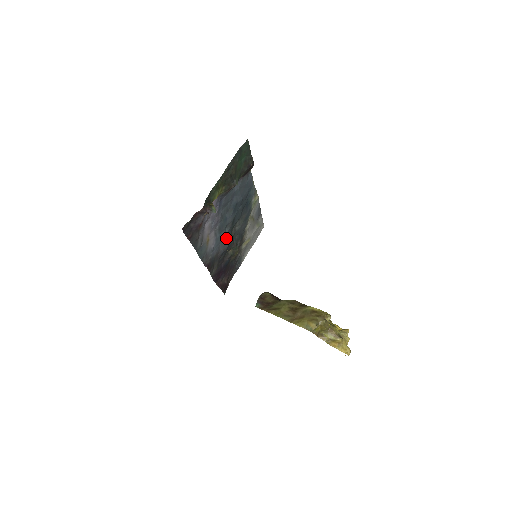
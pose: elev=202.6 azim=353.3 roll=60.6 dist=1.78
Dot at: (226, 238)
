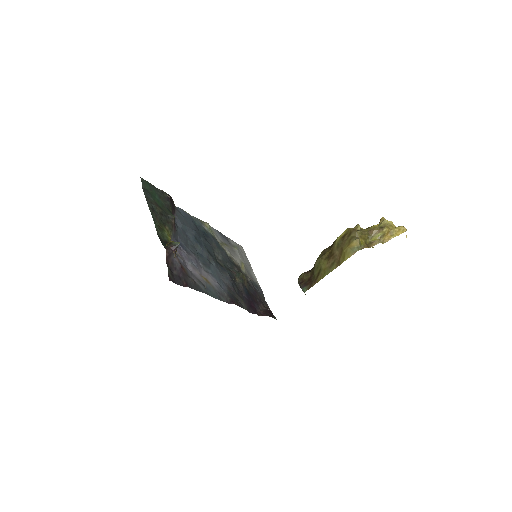
Dot at: (220, 271)
